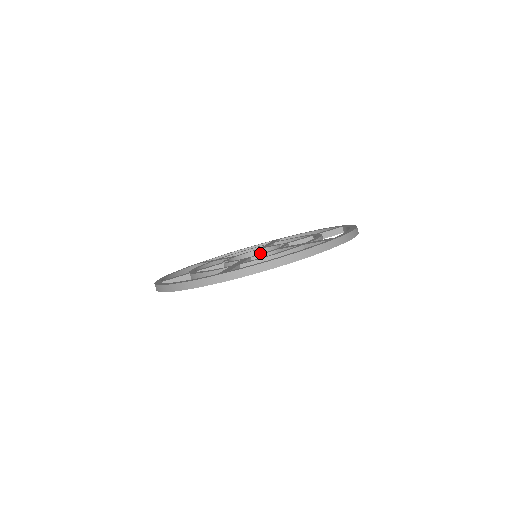
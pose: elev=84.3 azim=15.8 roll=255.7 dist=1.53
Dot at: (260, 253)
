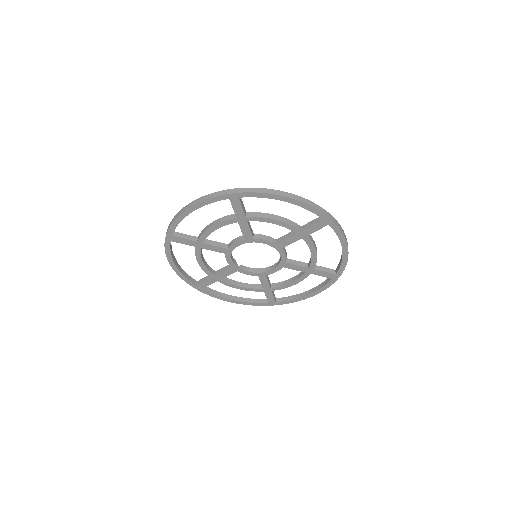
Dot at: (278, 264)
